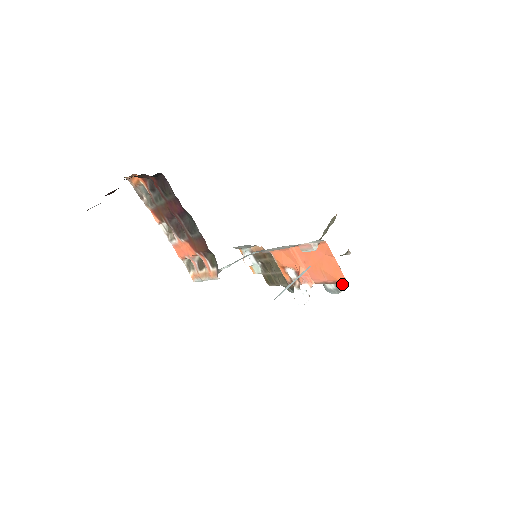
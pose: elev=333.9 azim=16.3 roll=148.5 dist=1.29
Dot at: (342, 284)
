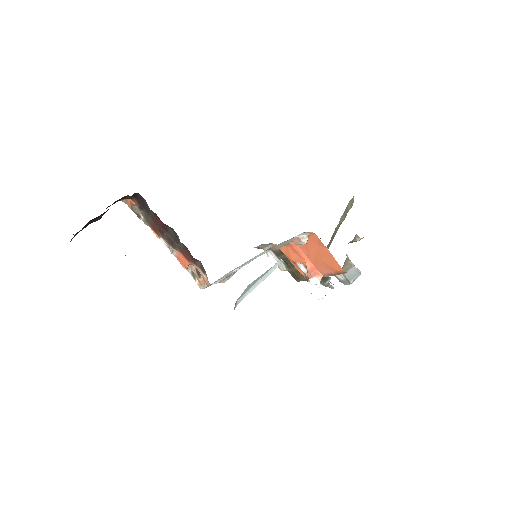
Dot at: (351, 273)
